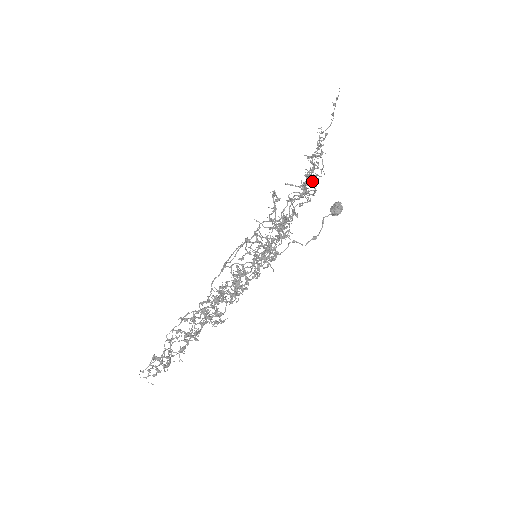
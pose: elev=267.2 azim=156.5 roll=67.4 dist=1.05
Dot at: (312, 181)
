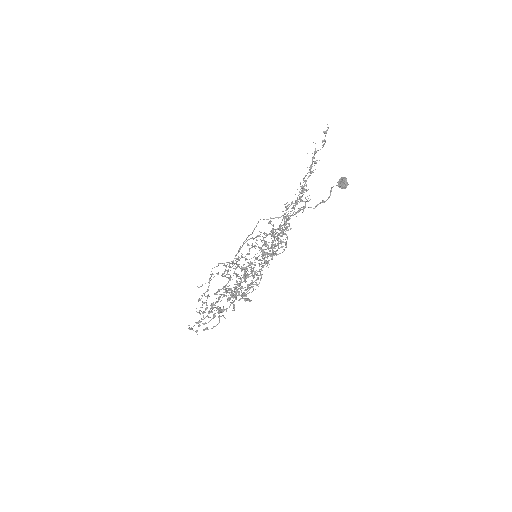
Dot at: (281, 244)
